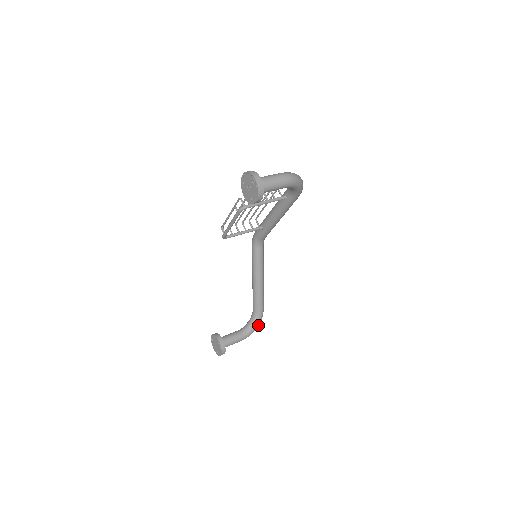
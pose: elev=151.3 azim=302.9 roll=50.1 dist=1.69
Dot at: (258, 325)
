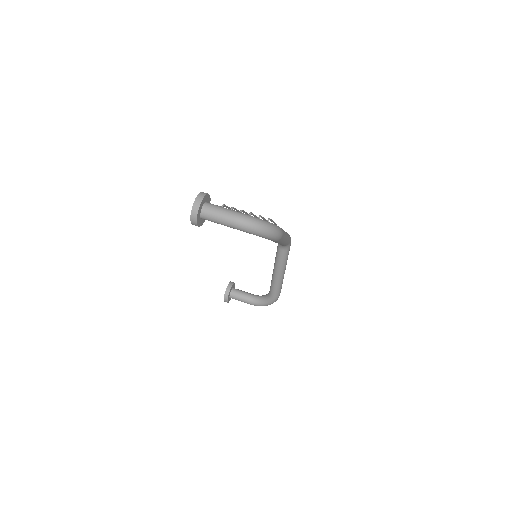
Dot at: (269, 304)
